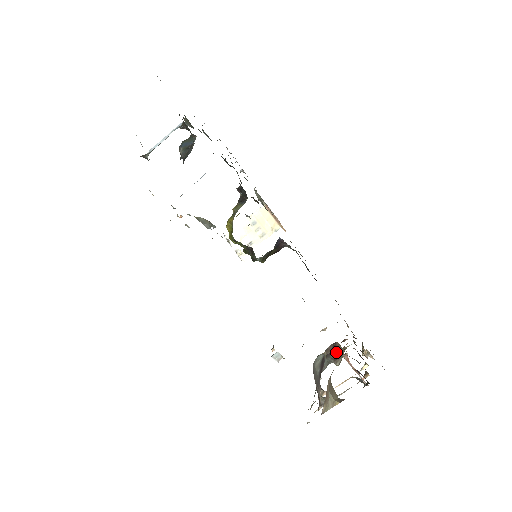
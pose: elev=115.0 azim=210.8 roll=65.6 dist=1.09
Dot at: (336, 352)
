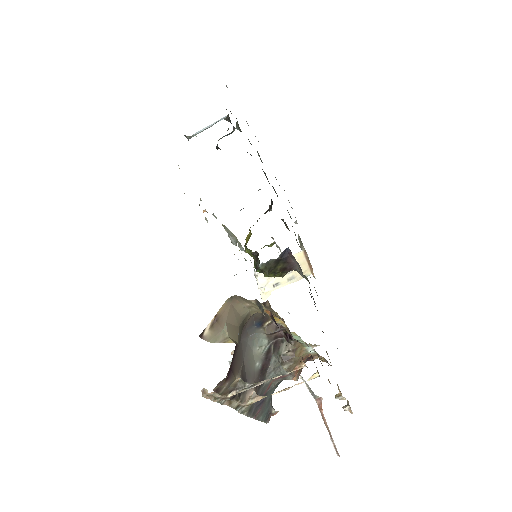
Dot at: (286, 347)
